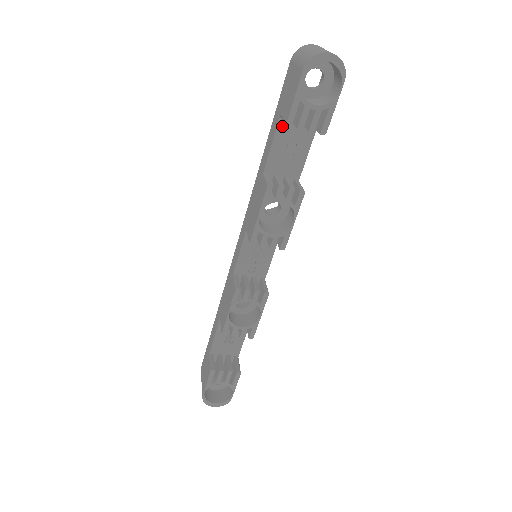
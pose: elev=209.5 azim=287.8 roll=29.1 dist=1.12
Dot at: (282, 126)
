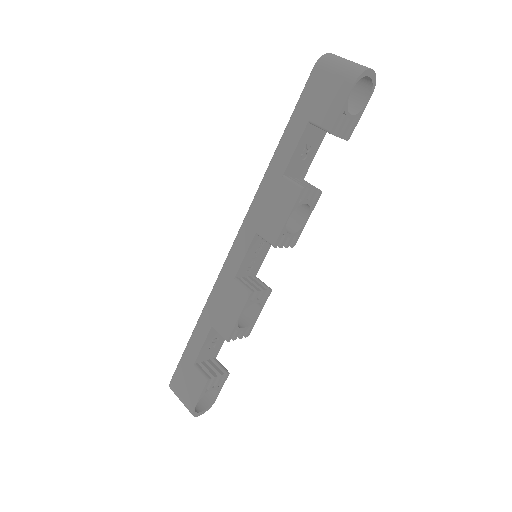
Dot at: (307, 130)
